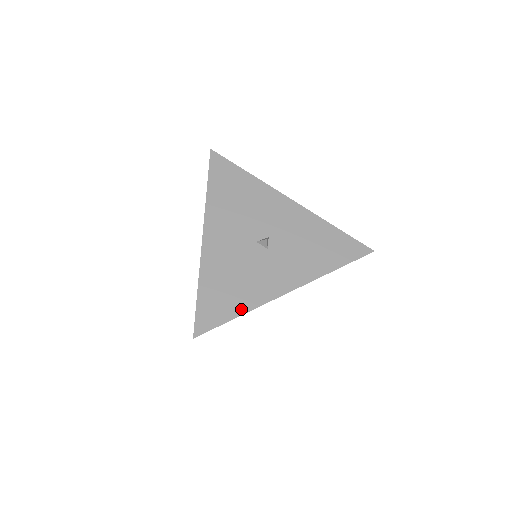
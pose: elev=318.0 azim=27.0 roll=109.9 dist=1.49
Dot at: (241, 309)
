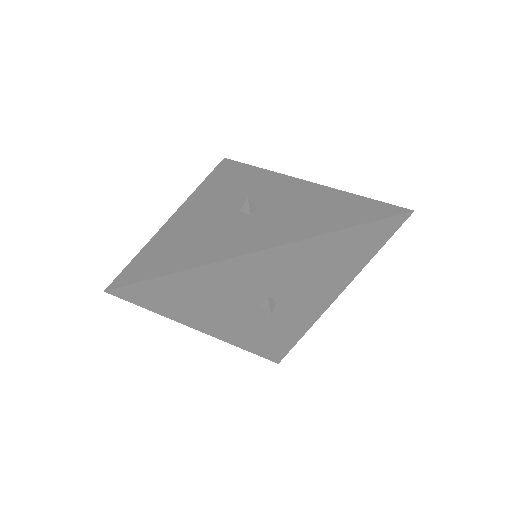
Dot at: (185, 265)
